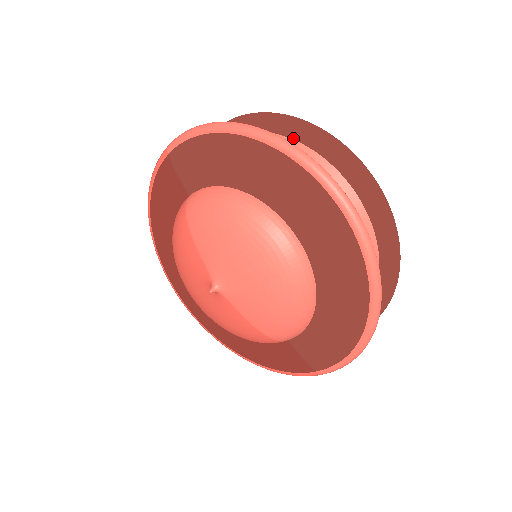
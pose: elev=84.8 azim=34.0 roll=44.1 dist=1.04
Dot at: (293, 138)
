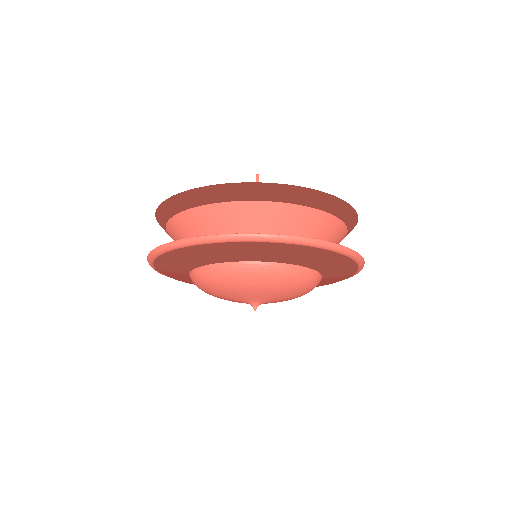
Dot at: (195, 206)
